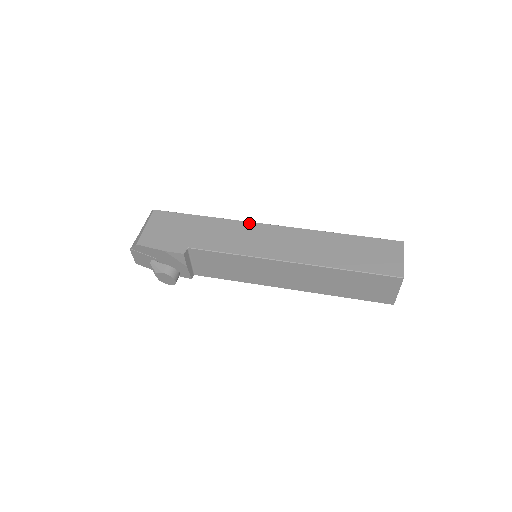
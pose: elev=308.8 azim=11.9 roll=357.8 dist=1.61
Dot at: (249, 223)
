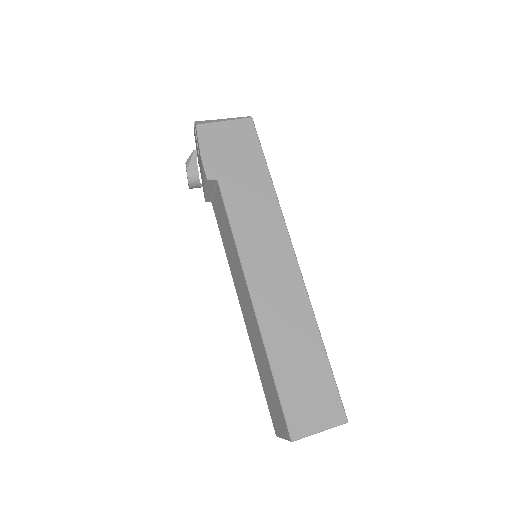
Dot at: (285, 229)
